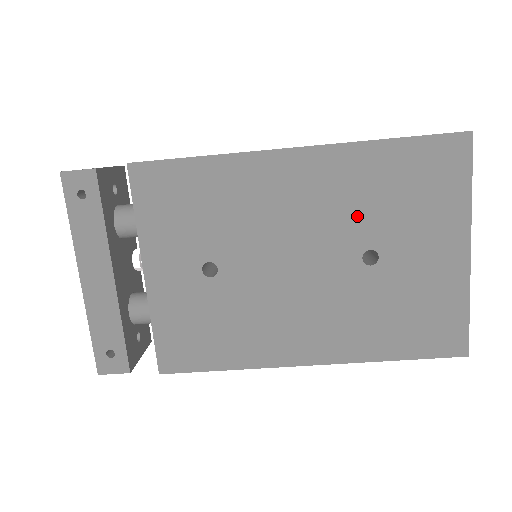
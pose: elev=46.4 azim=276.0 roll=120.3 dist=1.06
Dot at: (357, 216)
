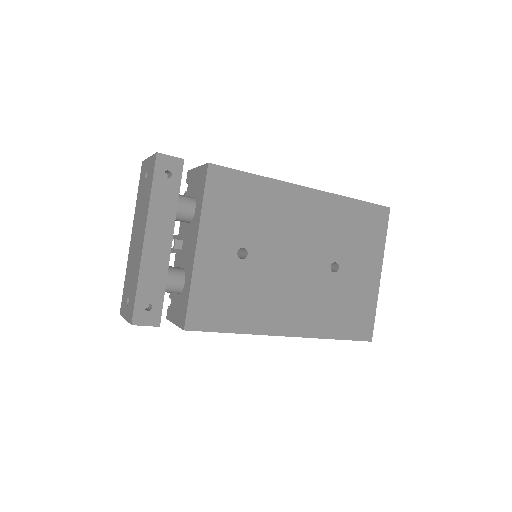
Dot at: (332, 239)
